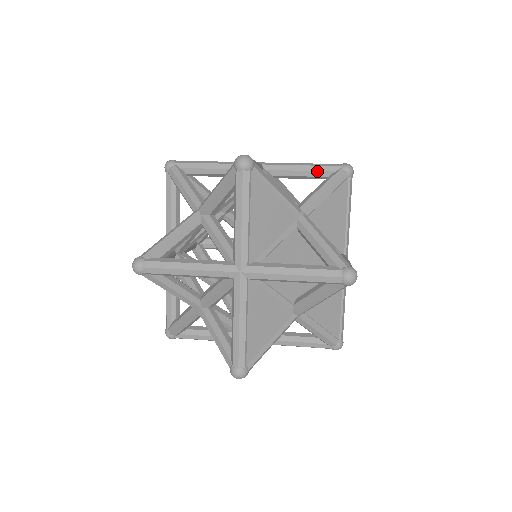
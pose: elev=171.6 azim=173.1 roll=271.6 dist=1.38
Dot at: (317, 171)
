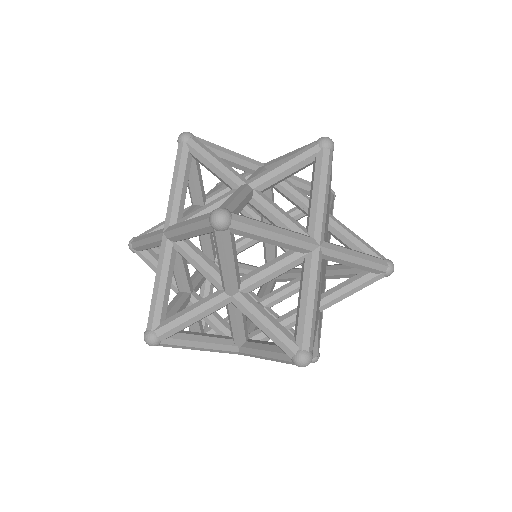
Dot at: occluded
